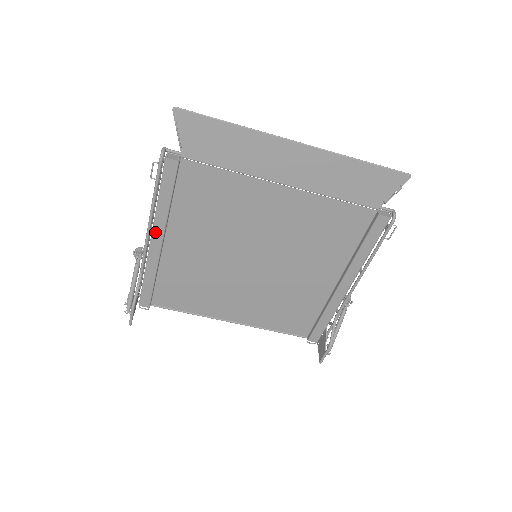
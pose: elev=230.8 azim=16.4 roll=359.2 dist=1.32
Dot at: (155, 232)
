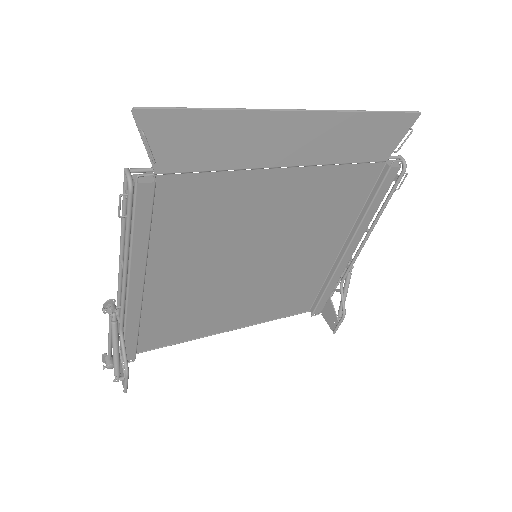
Dot at: (132, 278)
